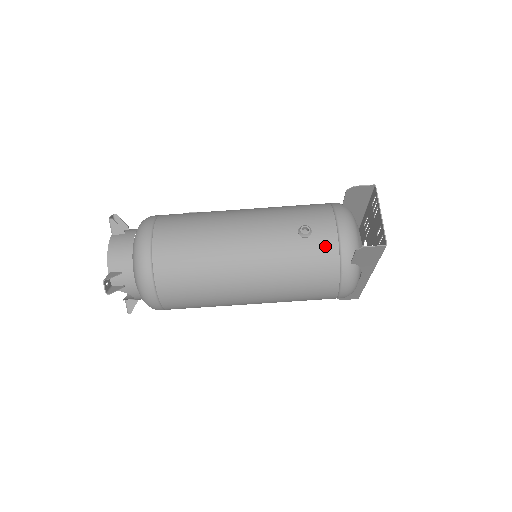
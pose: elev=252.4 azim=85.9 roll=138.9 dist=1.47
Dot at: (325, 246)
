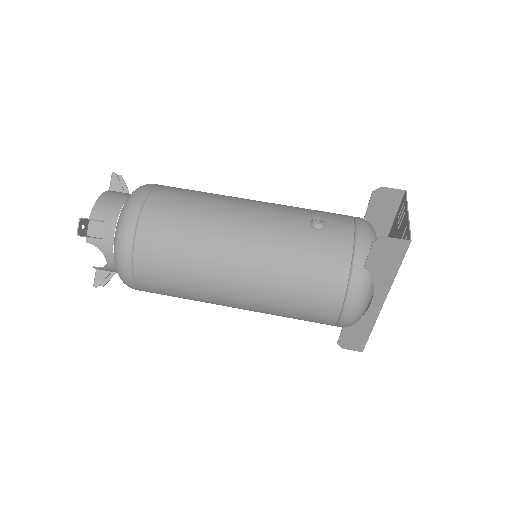
Dot at: (337, 242)
